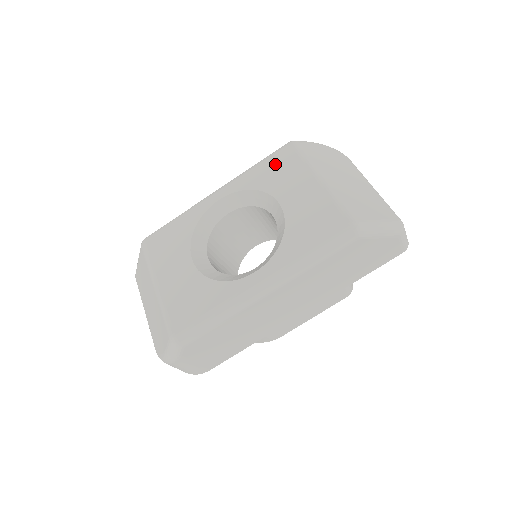
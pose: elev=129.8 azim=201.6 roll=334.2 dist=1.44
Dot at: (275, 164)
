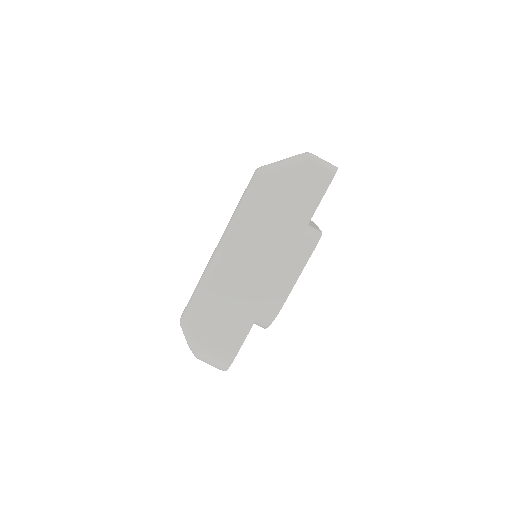
Dot at: occluded
